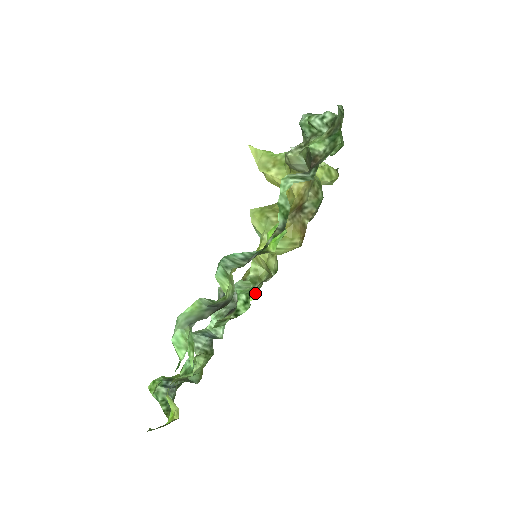
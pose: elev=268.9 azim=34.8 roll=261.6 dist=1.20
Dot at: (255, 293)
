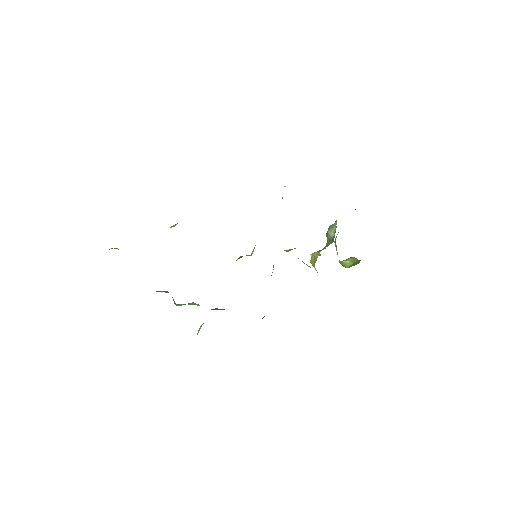
Dot at: occluded
